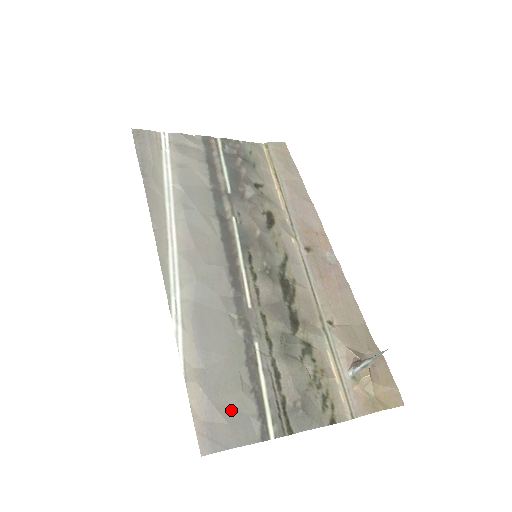
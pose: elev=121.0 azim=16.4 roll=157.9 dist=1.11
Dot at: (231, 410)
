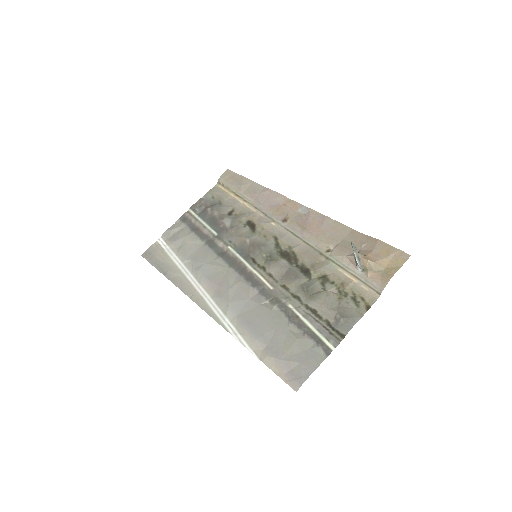
Dot at: (297, 354)
